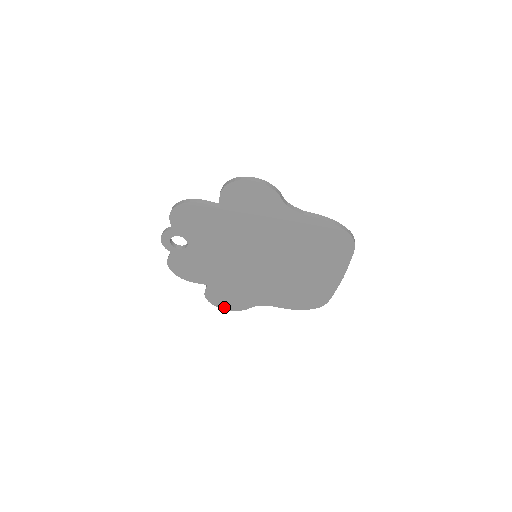
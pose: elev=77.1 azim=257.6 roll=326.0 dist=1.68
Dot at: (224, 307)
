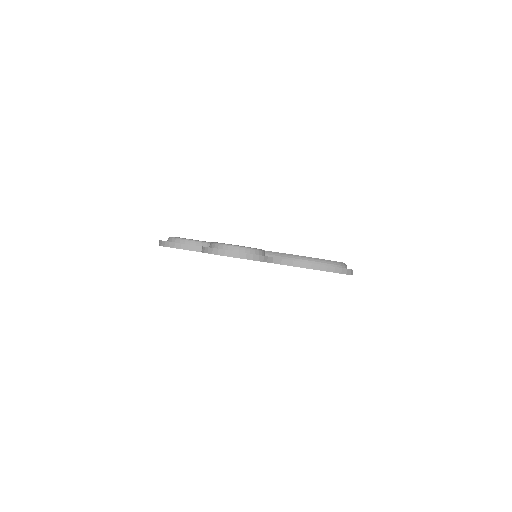
Dot at: occluded
